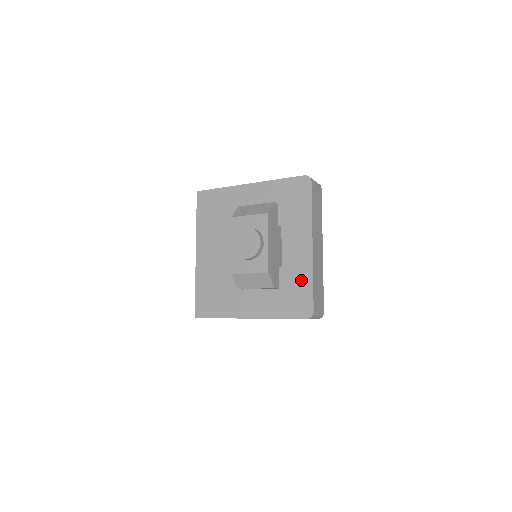
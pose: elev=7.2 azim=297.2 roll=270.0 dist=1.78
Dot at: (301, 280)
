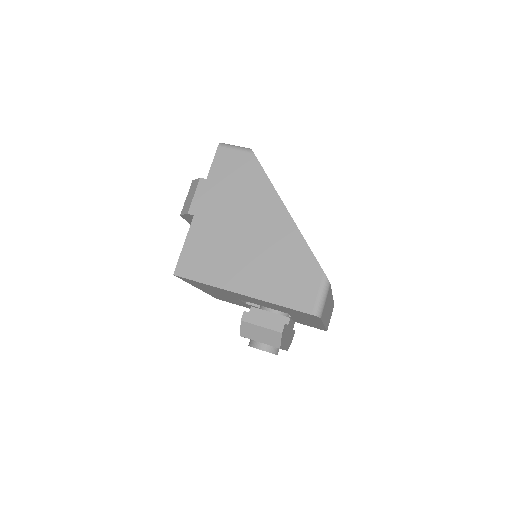
Dot at: occluded
